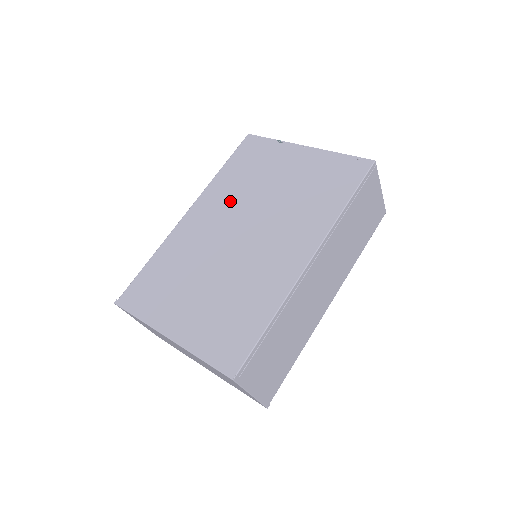
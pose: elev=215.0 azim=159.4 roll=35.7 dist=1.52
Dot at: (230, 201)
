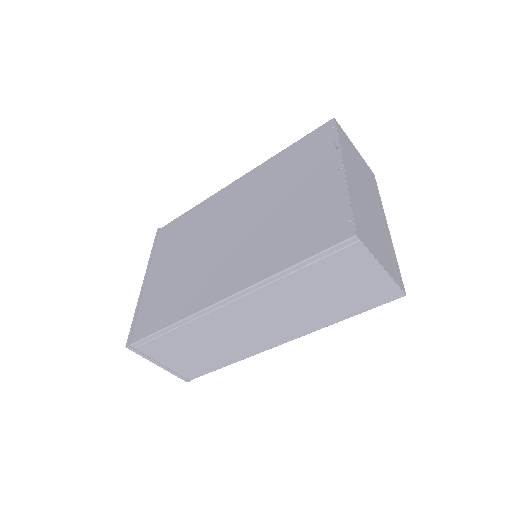
Dot at: (256, 191)
